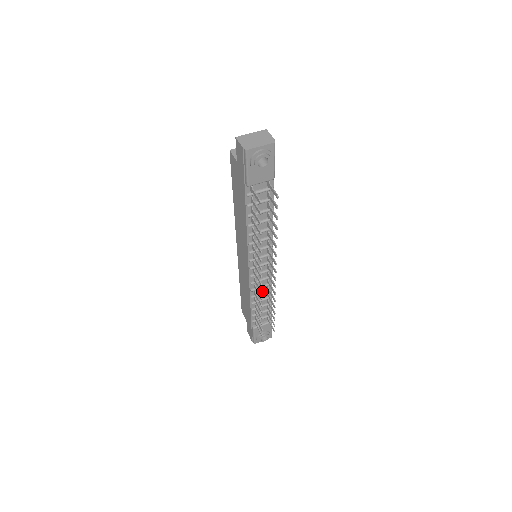
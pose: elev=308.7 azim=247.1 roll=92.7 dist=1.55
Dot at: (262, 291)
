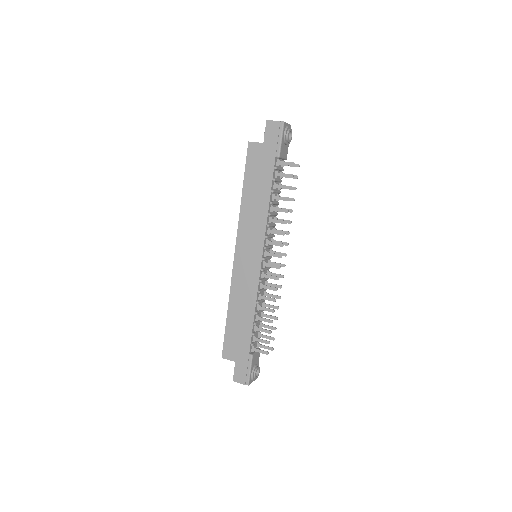
Dot at: occluded
